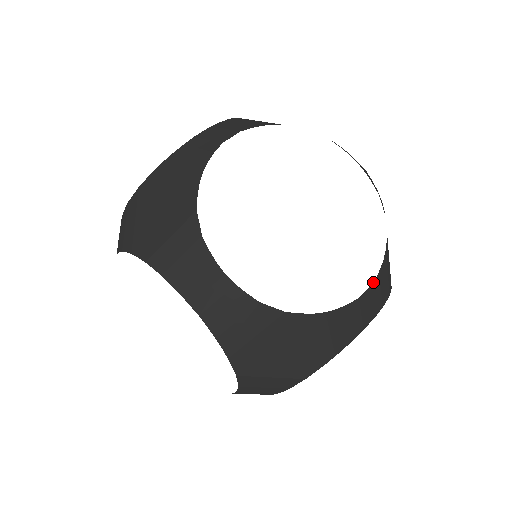
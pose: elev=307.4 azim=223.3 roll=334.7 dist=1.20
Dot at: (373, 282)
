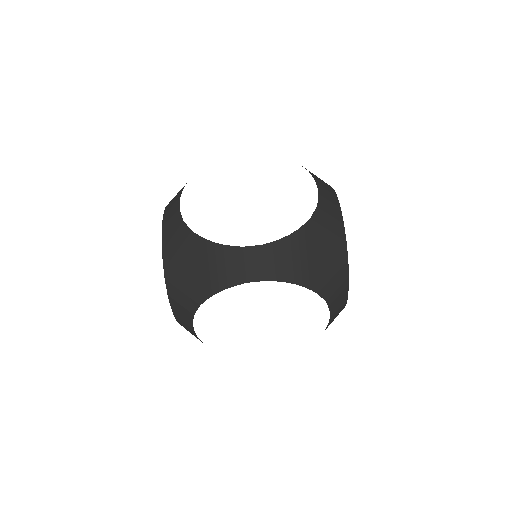
Dot at: occluded
